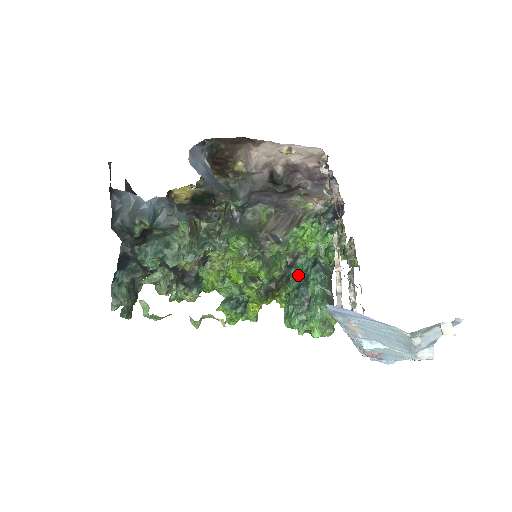
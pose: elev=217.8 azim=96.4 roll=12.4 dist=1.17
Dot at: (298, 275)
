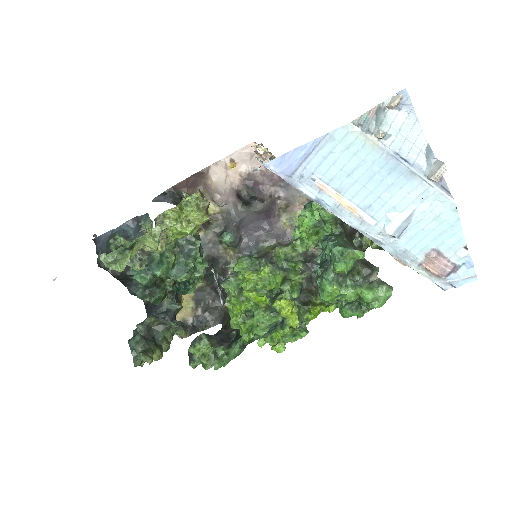
Dot at: occluded
